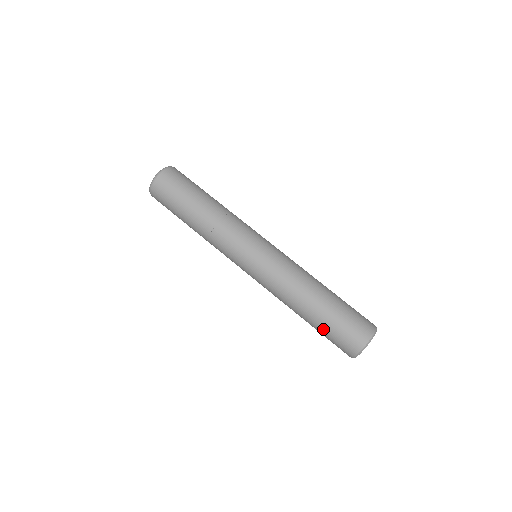
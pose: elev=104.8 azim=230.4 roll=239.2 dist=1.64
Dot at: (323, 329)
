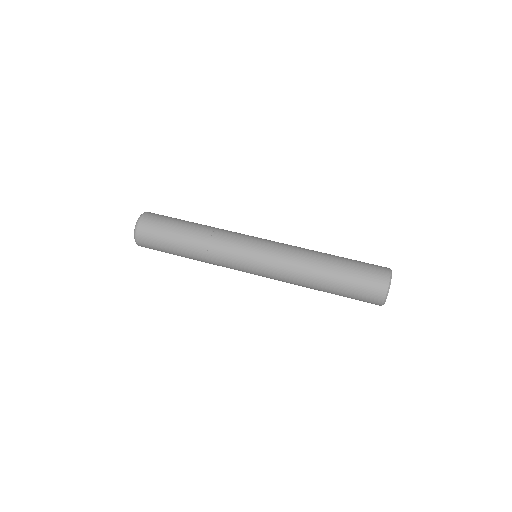
Dot at: (345, 290)
